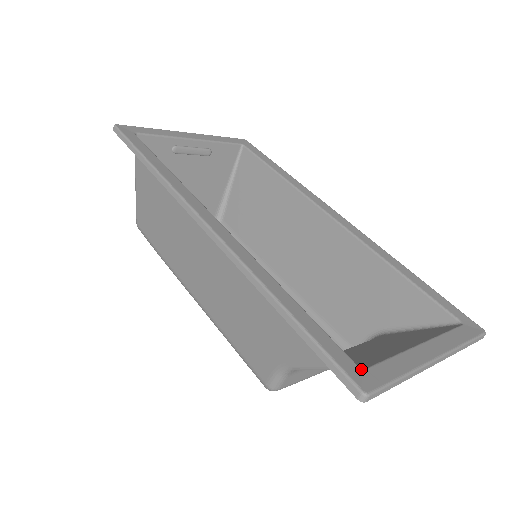
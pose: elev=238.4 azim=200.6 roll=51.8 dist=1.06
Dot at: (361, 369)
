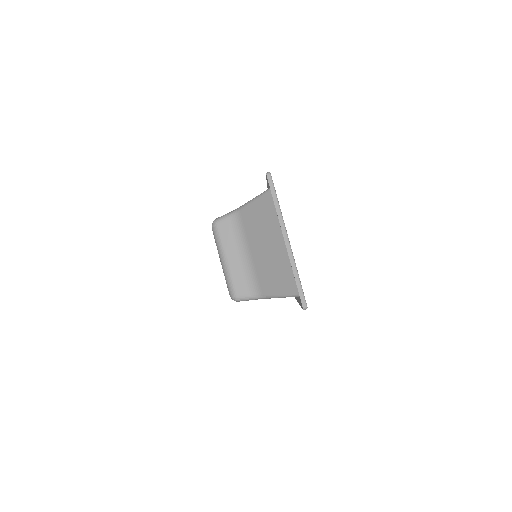
Dot at: occluded
